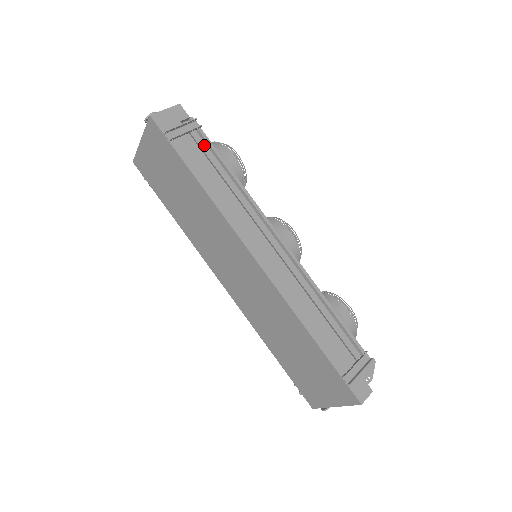
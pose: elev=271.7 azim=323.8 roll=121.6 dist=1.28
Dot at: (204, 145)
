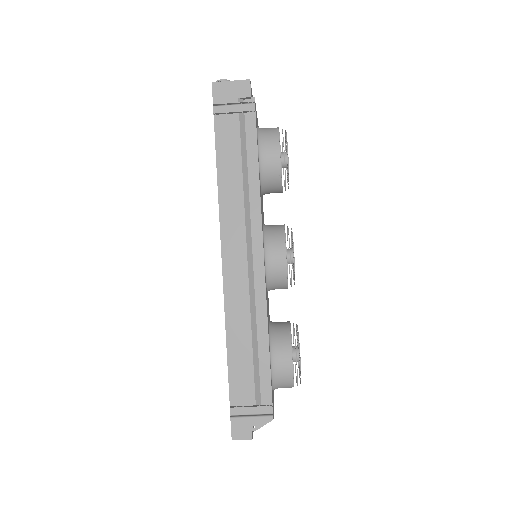
Dot at: (251, 130)
